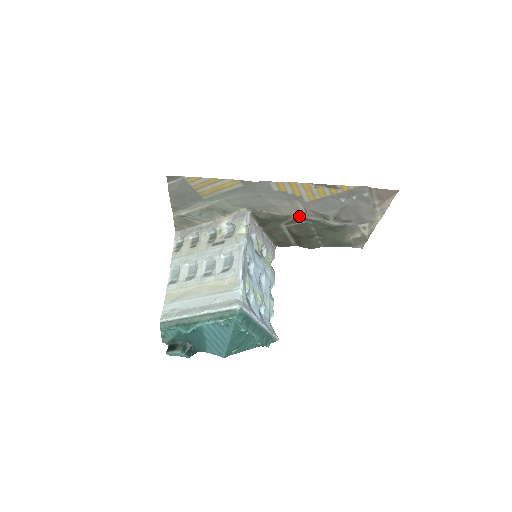
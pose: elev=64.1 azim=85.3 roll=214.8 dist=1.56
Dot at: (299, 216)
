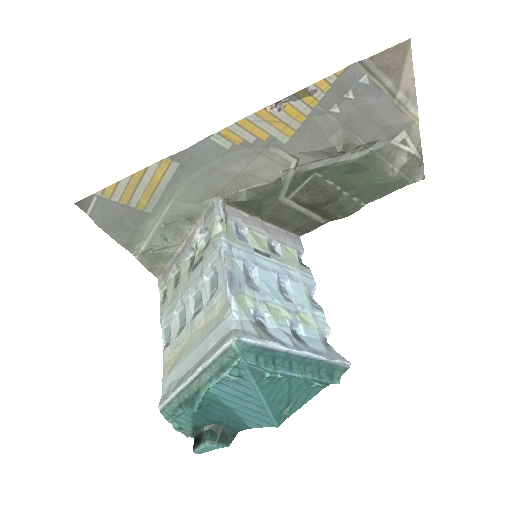
Dot at: (294, 172)
